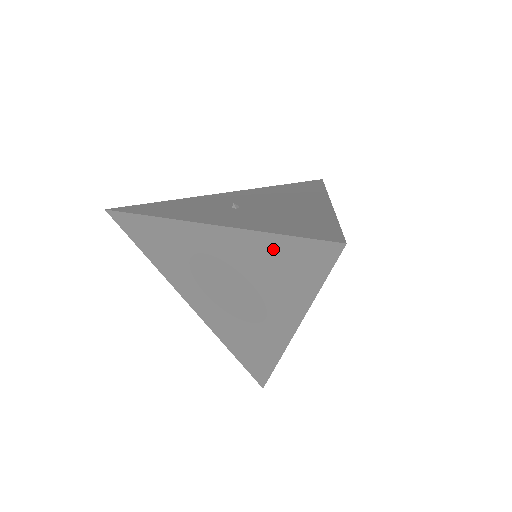
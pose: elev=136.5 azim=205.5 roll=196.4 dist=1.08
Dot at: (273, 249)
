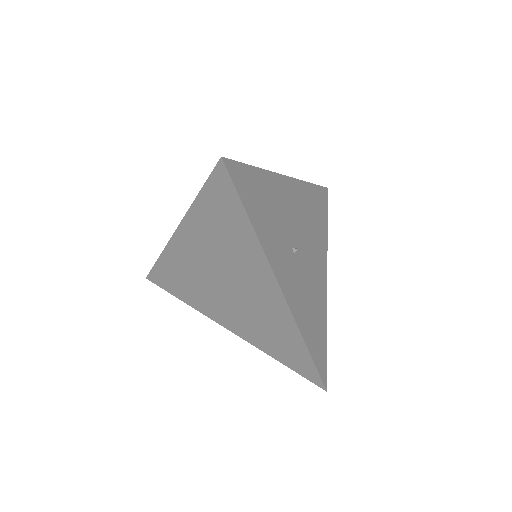
Dot at: (293, 343)
